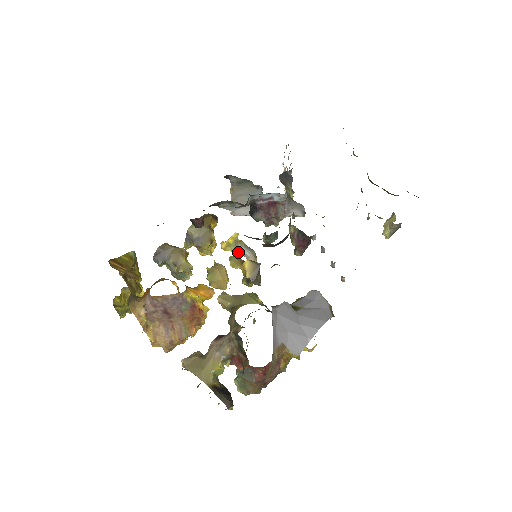
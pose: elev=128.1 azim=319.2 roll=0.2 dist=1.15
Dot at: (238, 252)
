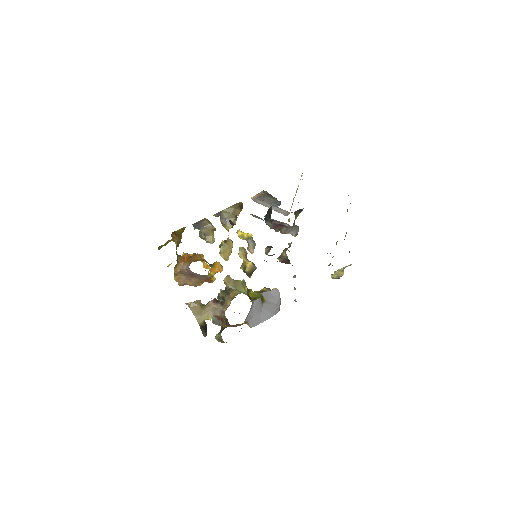
Dot at: occluded
